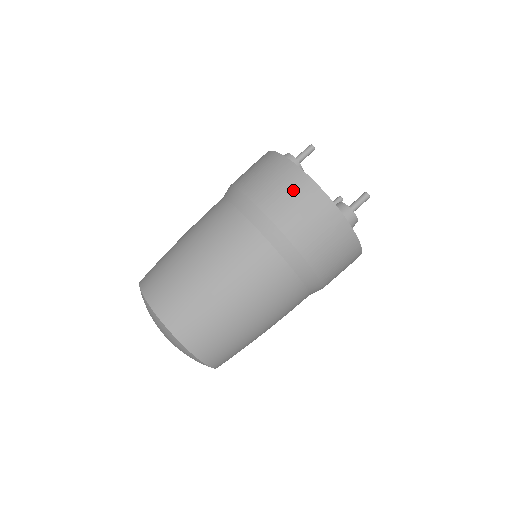
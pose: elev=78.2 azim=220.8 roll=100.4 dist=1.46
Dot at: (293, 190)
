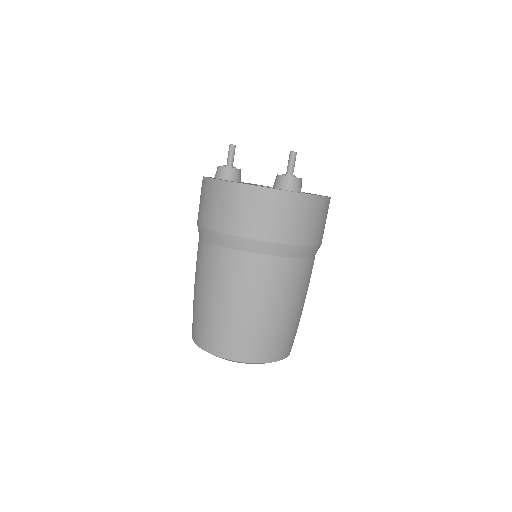
Dot at: (229, 201)
